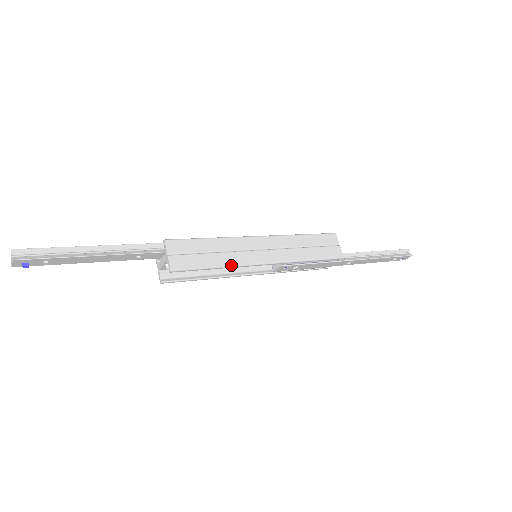
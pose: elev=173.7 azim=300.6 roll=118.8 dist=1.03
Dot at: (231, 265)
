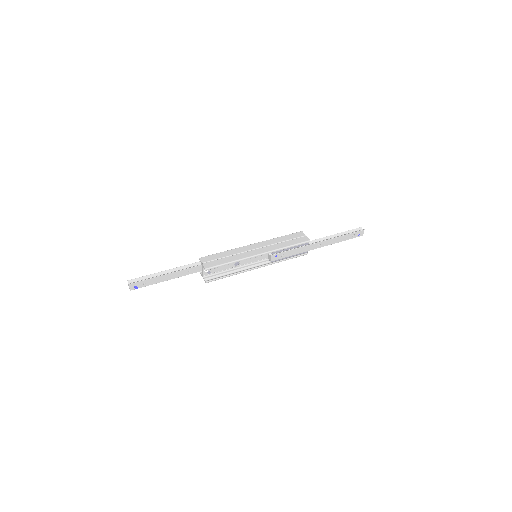
Dot at: (239, 260)
